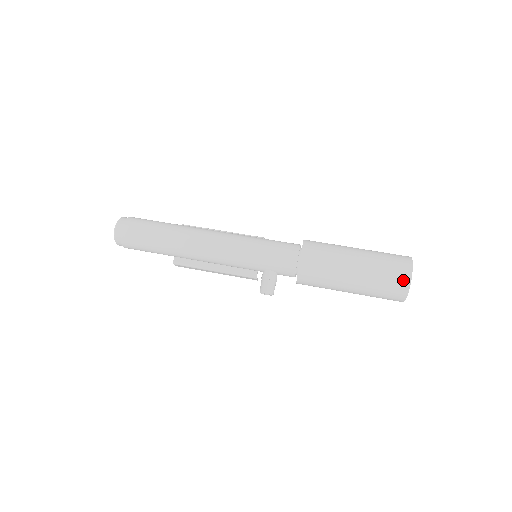
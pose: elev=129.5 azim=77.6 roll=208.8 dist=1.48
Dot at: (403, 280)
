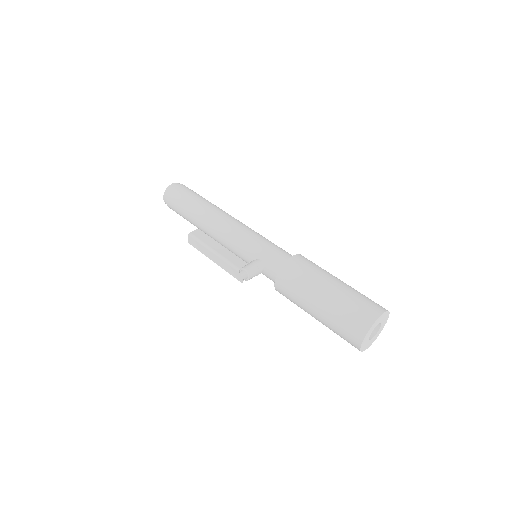
Dot at: (372, 313)
